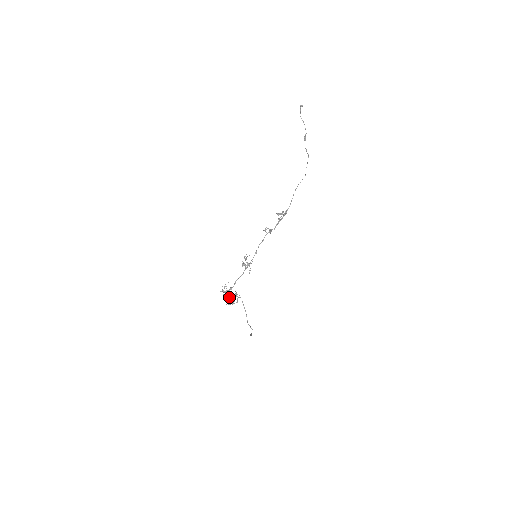
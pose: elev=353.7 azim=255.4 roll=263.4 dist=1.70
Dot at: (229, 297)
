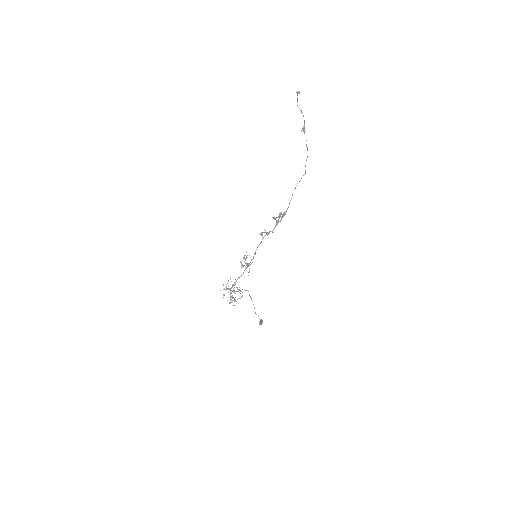
Dot at: (230, 295)
